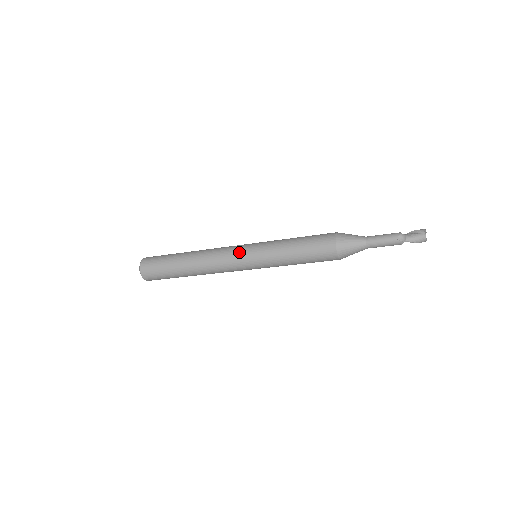
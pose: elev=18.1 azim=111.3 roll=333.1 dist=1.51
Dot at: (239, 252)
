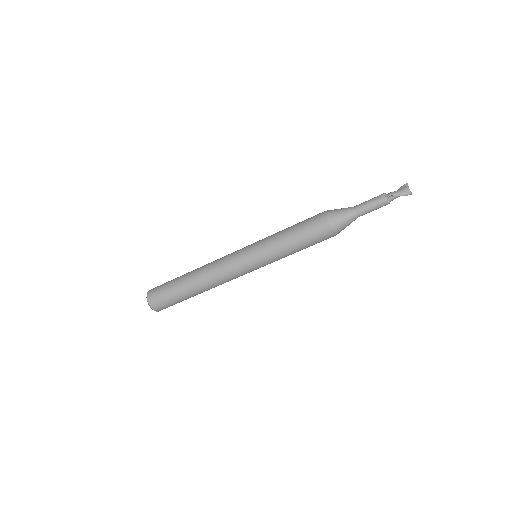
Dot at: (239, 250)
